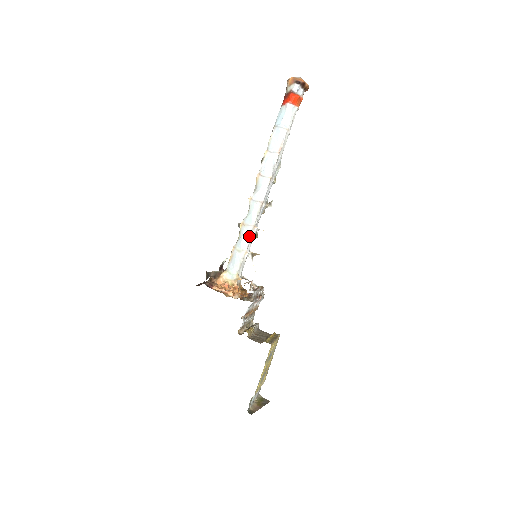
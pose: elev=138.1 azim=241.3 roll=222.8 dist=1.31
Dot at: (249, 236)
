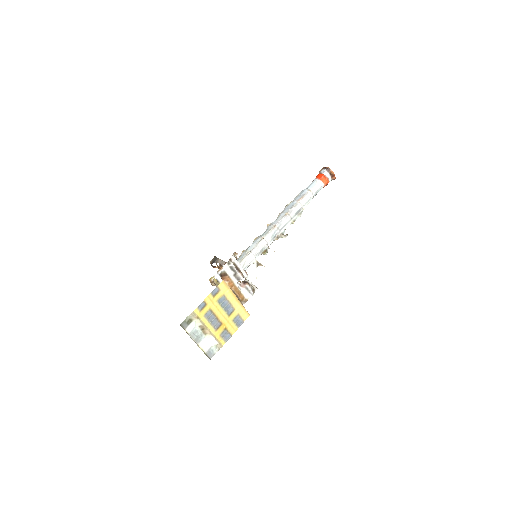
Dot at: (257, 243)
